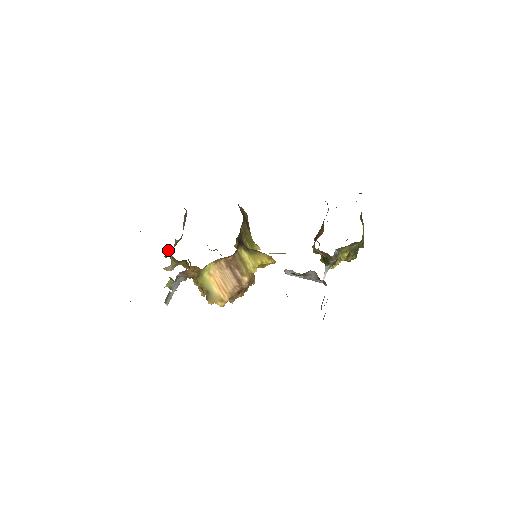
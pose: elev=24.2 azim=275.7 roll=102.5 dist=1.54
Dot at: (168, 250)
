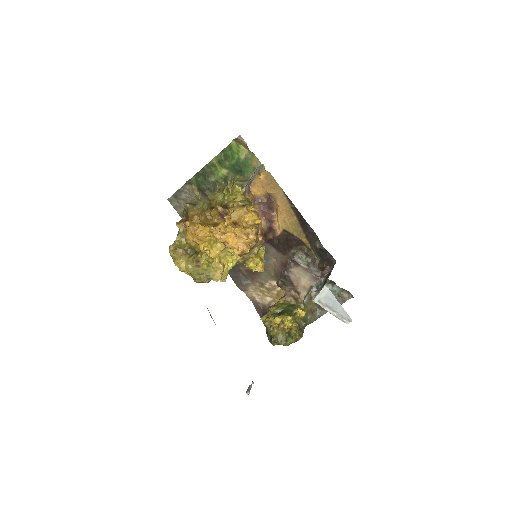
Dot at: occluded
